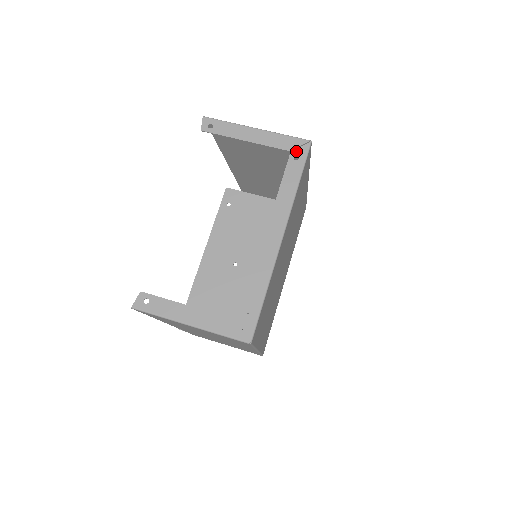
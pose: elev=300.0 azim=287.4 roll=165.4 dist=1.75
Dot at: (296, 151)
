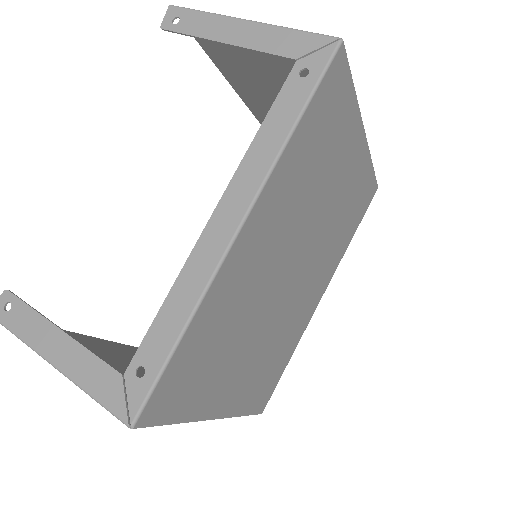
Dot at: (307, 59)
